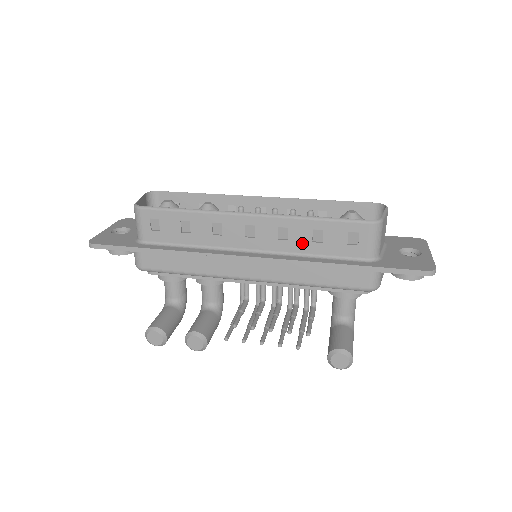
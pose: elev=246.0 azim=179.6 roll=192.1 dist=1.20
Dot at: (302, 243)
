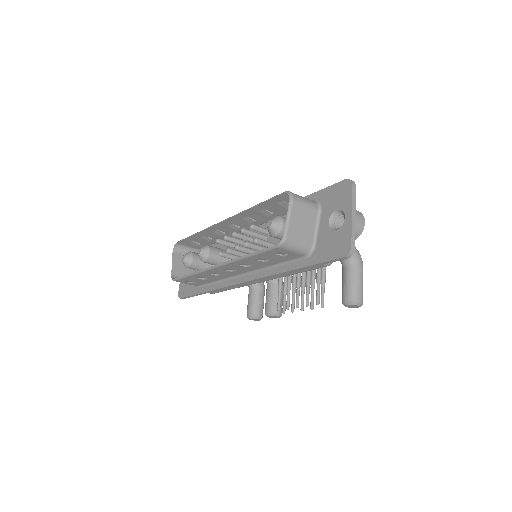
Dot at: (260, 264)
